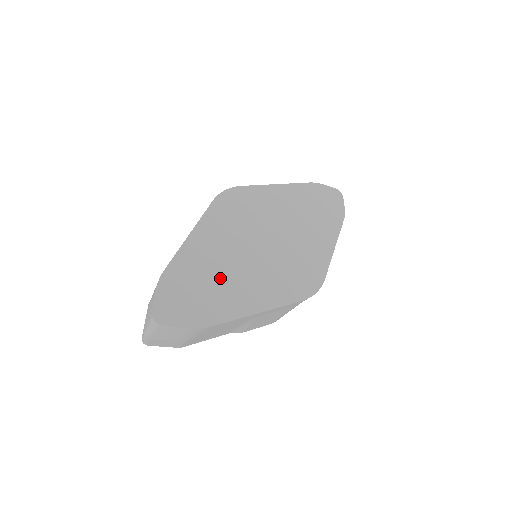
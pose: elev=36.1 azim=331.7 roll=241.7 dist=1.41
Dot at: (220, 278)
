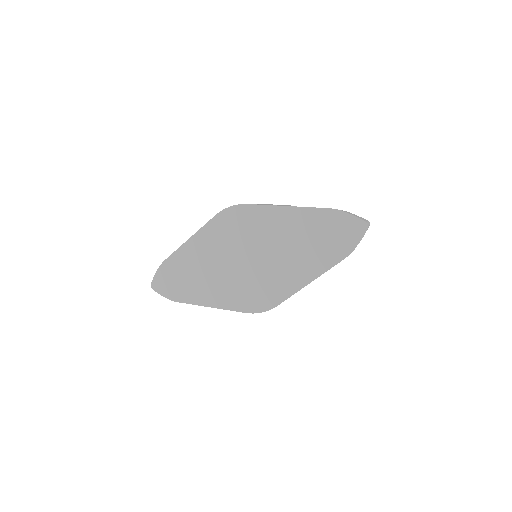
Dot at: (195, 276)
